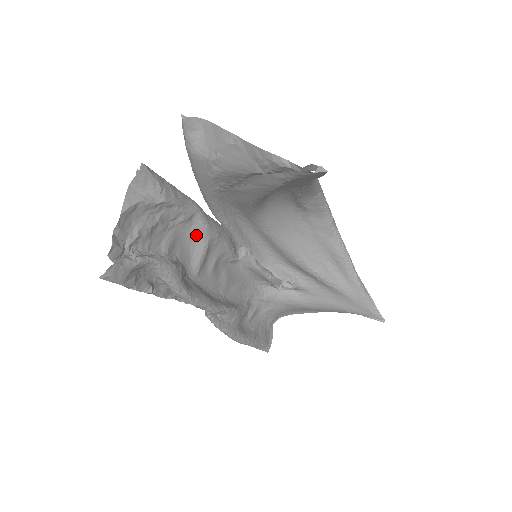
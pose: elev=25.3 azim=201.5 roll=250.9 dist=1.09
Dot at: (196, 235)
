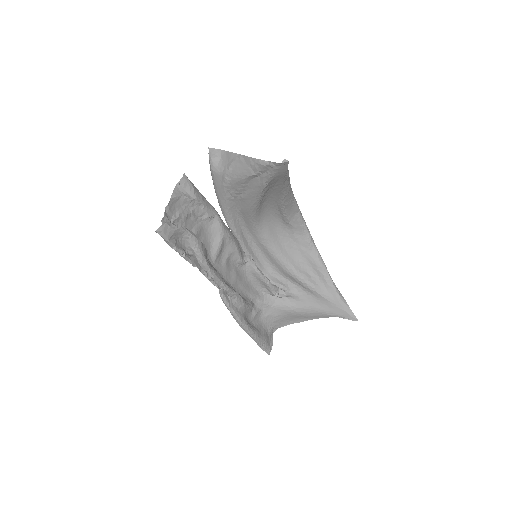
Dot at: (215, 232)
